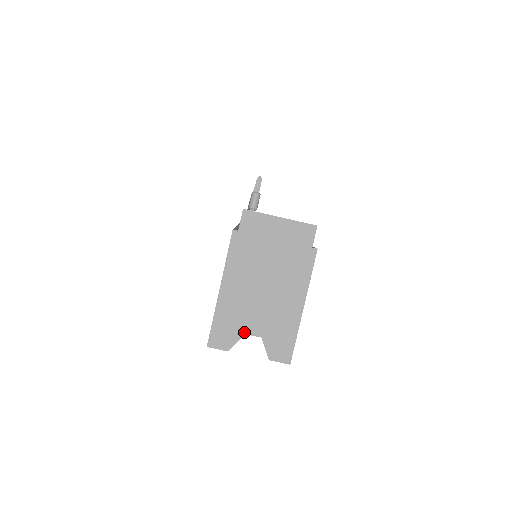
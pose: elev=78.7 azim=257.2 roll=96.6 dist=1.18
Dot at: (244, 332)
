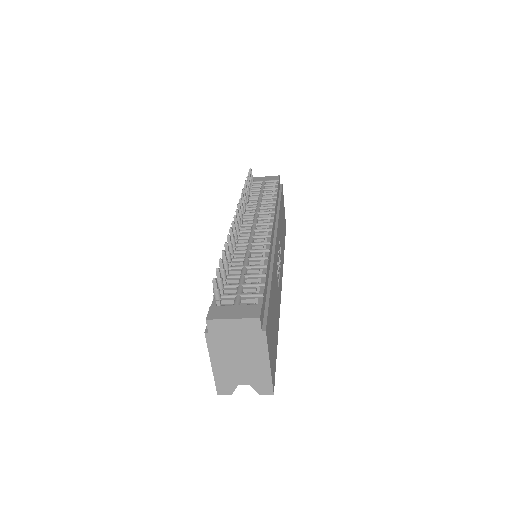
Dot at: (237, 384)
